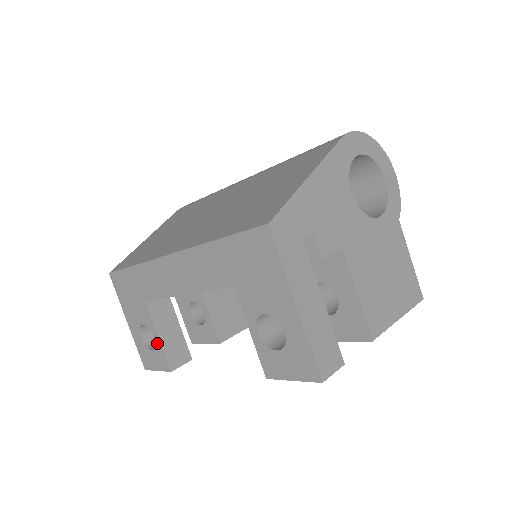
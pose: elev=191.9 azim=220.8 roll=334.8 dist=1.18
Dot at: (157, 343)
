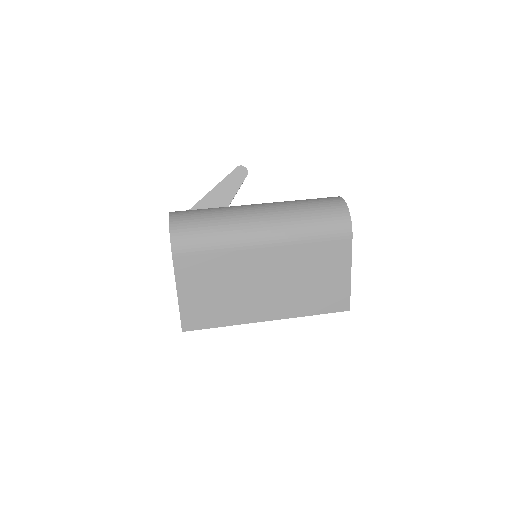
Dot at: occluded
